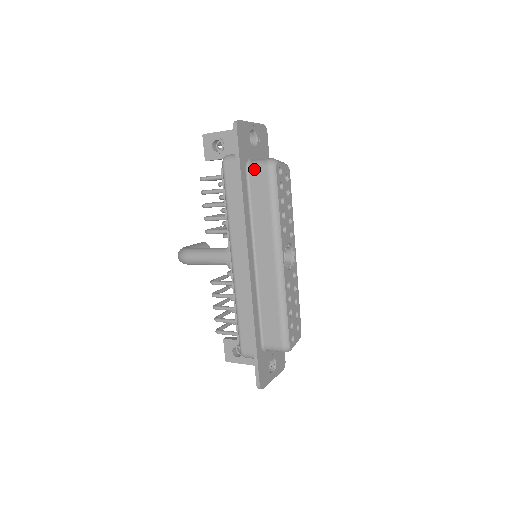
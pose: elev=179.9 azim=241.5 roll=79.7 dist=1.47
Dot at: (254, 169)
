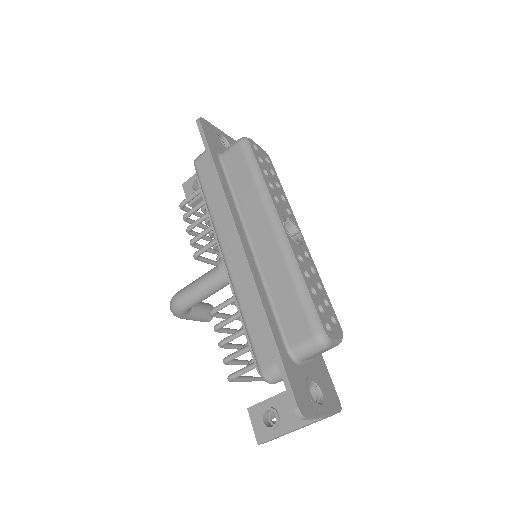
Dot at: (226, 152)
